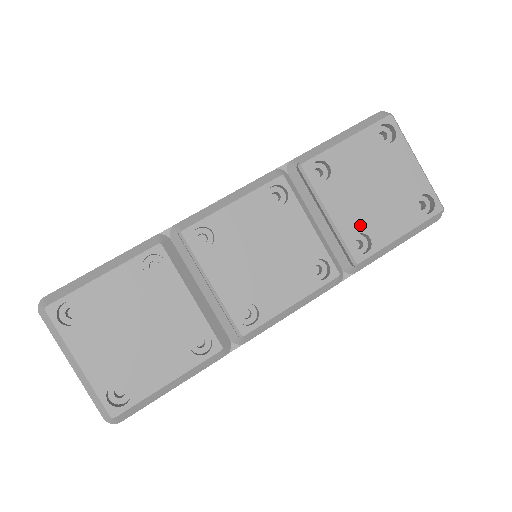
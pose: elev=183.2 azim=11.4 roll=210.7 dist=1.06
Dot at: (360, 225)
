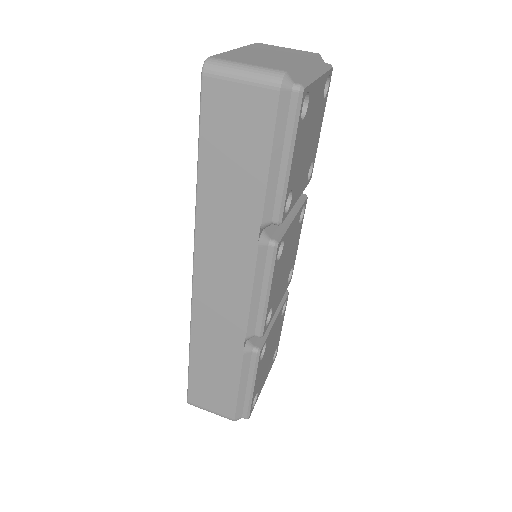
Dot at: (308, 169)
